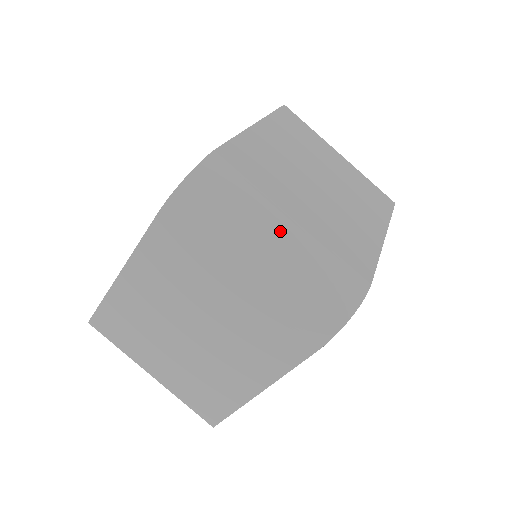
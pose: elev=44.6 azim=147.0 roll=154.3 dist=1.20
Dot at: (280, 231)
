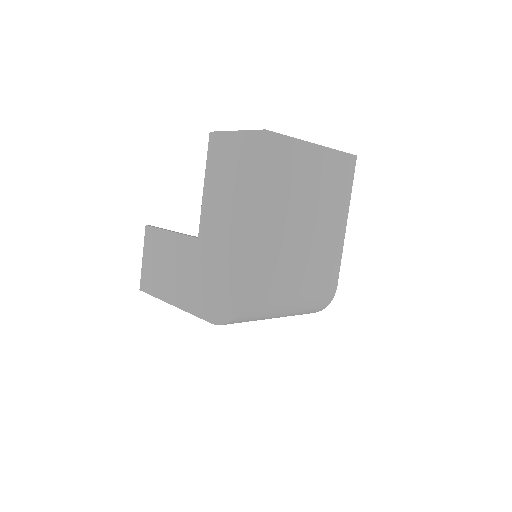
Dot at: (289, 306)
